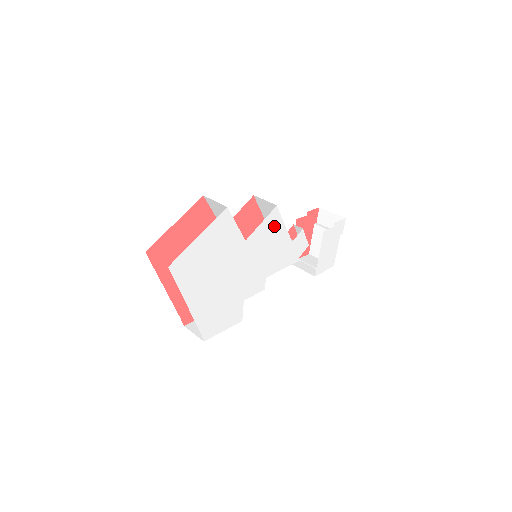
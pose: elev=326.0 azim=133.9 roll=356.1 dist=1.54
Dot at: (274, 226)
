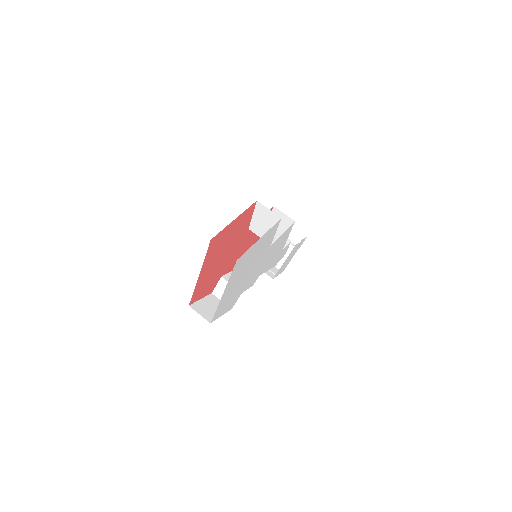
Dot at: (285, 237)
